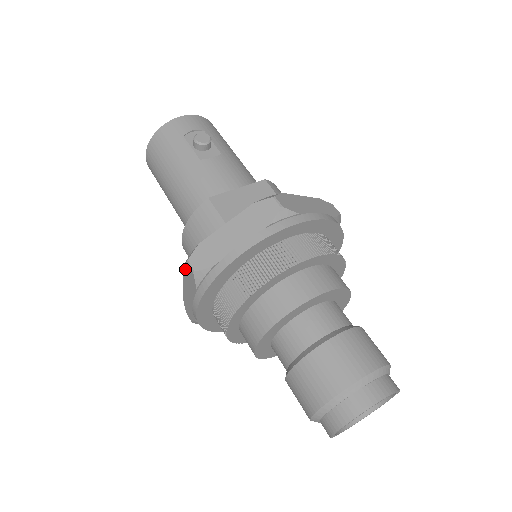
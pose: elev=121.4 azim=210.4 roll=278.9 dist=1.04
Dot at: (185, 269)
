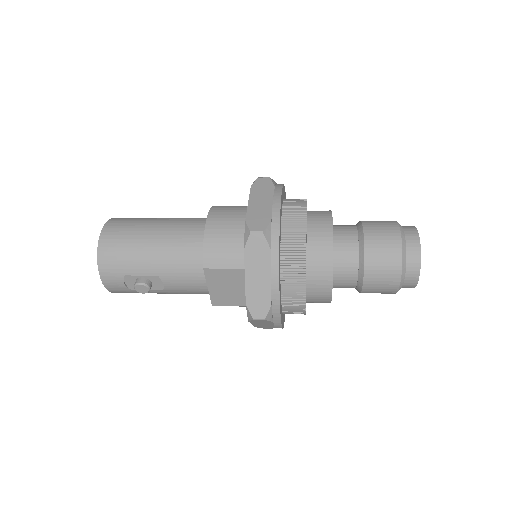
Dot at: (255, 185)
